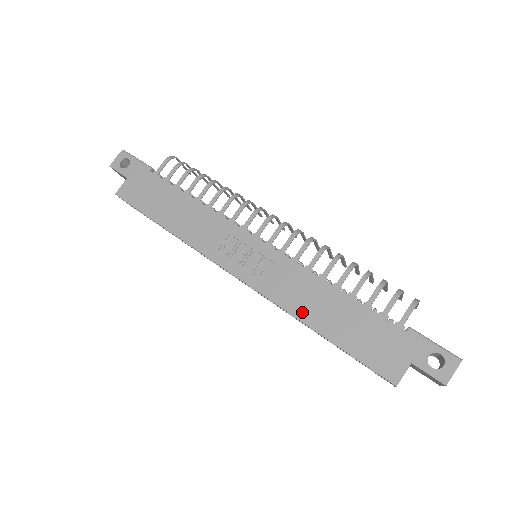
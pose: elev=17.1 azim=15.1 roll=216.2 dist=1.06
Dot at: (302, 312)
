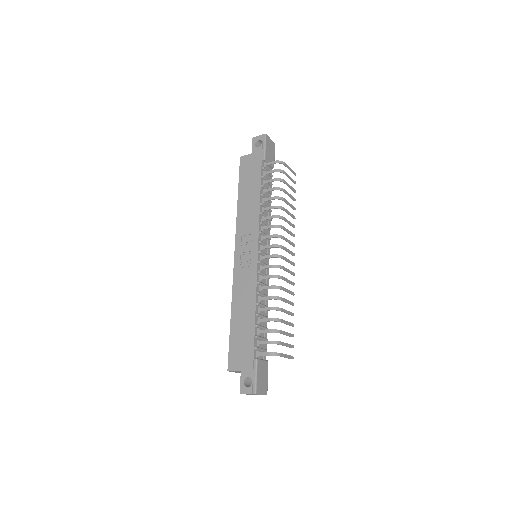
Dot at: (235, 302)
